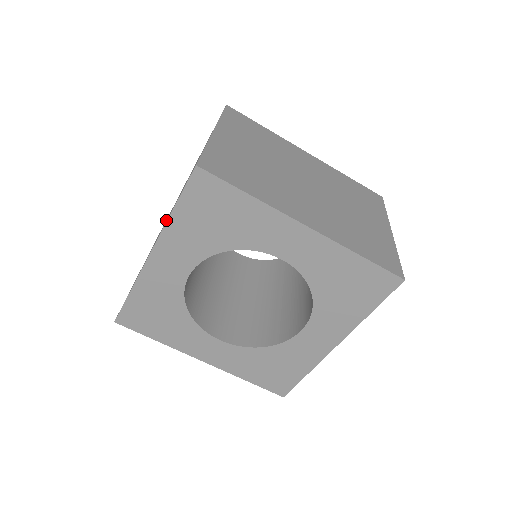
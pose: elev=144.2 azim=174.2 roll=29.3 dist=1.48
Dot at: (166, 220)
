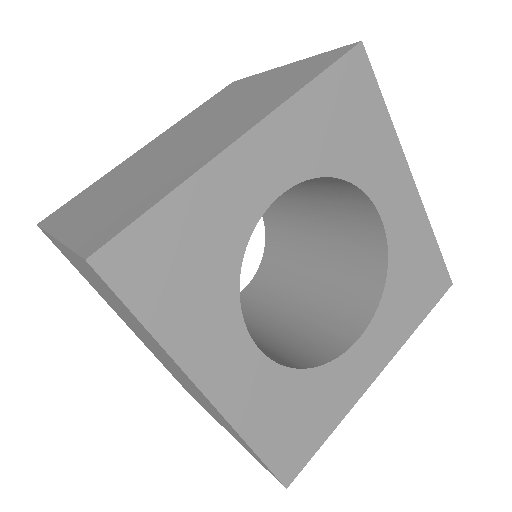
Dot at: (154, 158)
